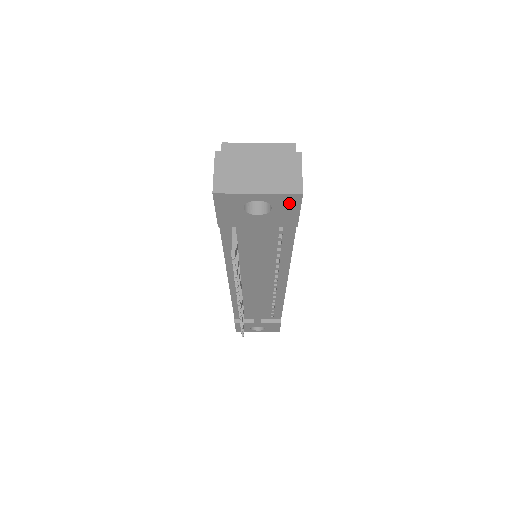
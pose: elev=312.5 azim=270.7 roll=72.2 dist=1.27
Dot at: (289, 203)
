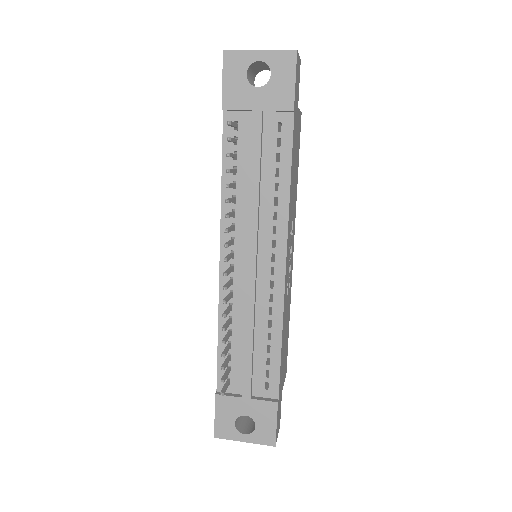
Dot at: (286, 66)
